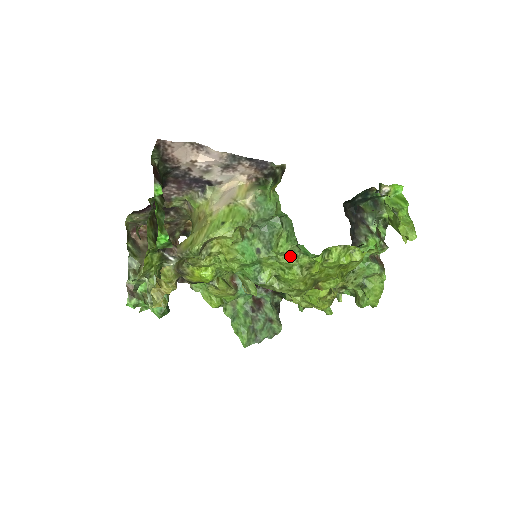
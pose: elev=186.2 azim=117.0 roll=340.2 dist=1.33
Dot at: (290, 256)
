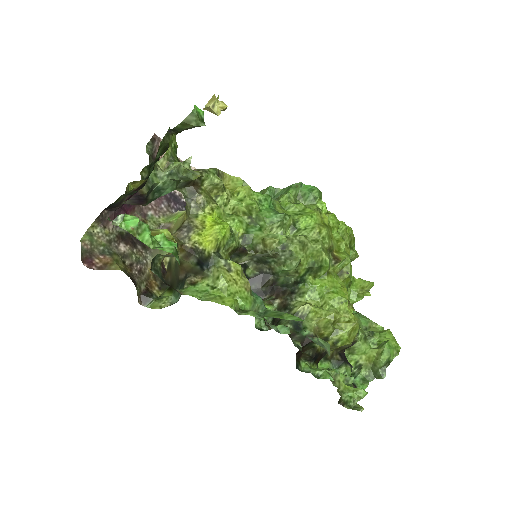
Dot at: occluded
